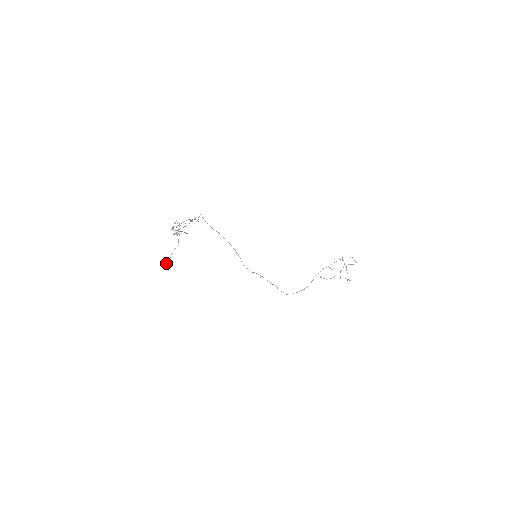
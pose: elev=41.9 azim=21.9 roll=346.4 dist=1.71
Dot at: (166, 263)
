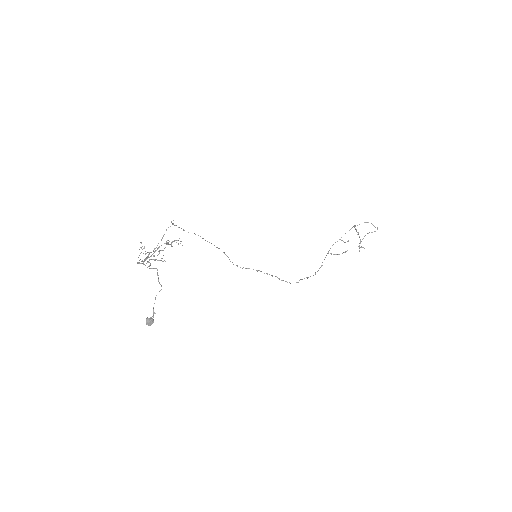
Dot at: (151, 322)
